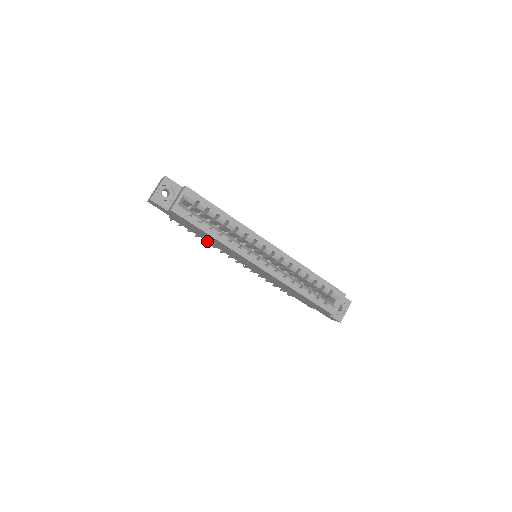
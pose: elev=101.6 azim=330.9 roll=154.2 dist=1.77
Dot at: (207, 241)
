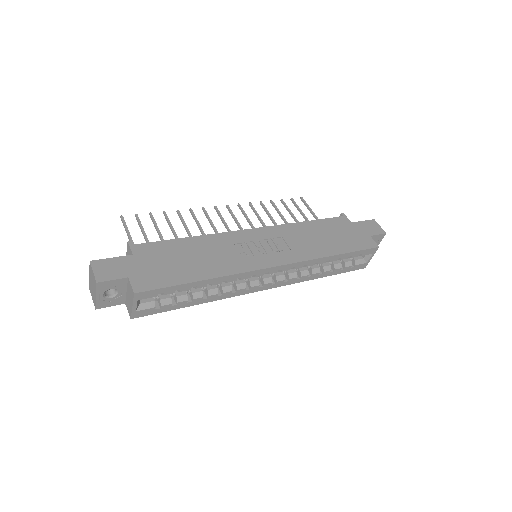
Dot at: occluded
